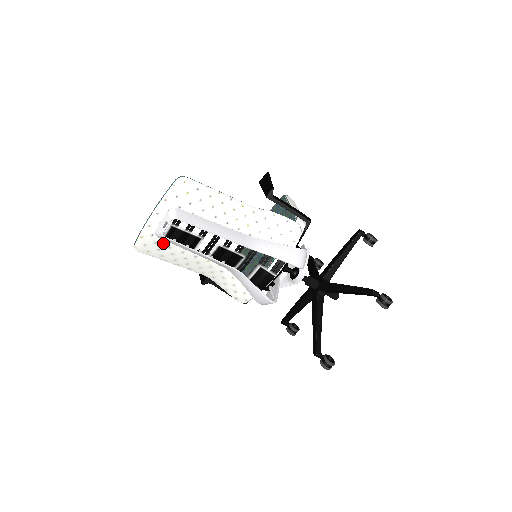
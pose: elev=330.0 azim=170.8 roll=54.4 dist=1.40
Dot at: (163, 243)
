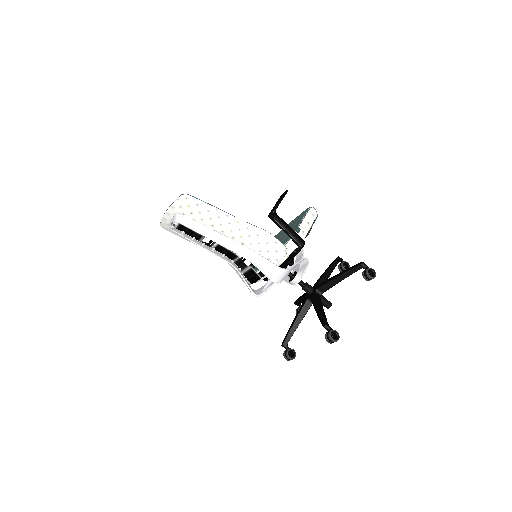
Dot at: occluded
